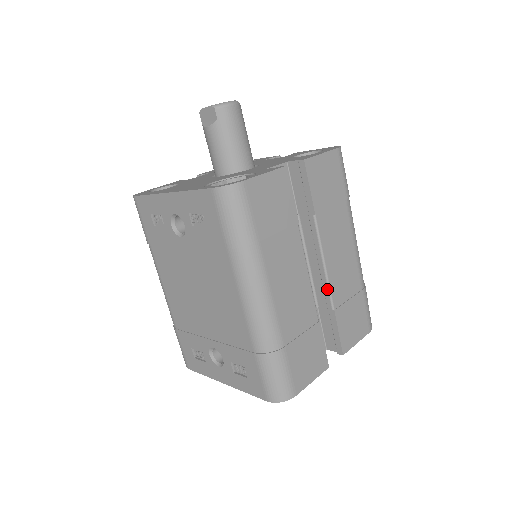
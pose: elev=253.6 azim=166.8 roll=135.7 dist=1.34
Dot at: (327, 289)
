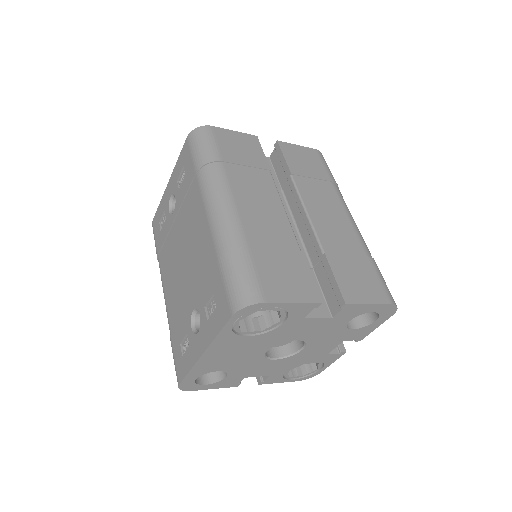
Dot at: (313, 235)
